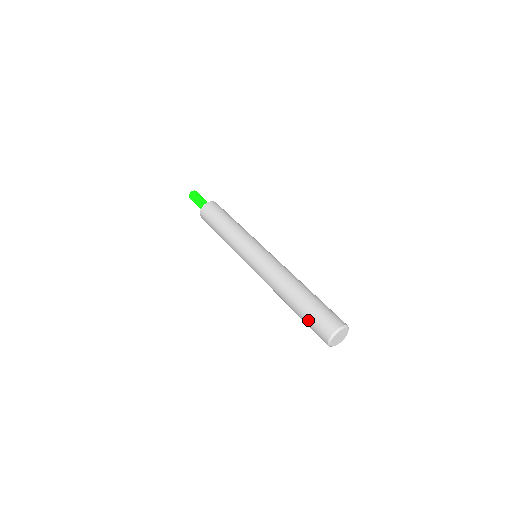
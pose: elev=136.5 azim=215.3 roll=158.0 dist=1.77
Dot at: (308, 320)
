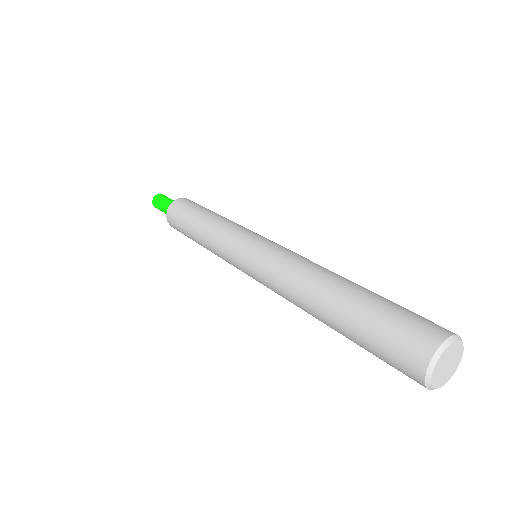
Dot at: (379, 319)
